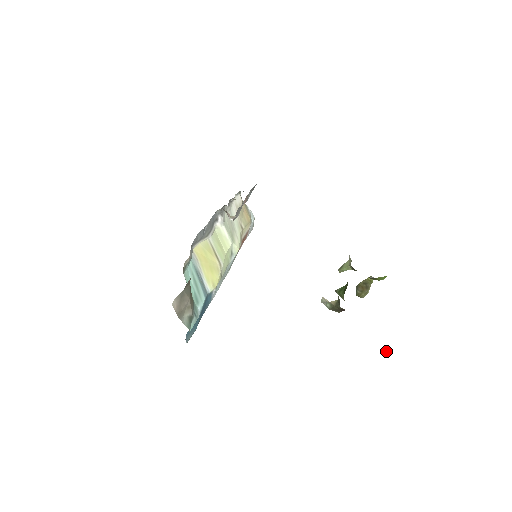
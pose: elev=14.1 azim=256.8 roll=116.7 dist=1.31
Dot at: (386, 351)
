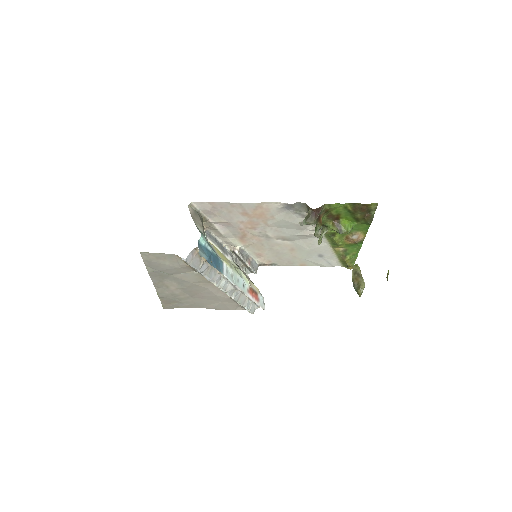
Dot at: occluded
